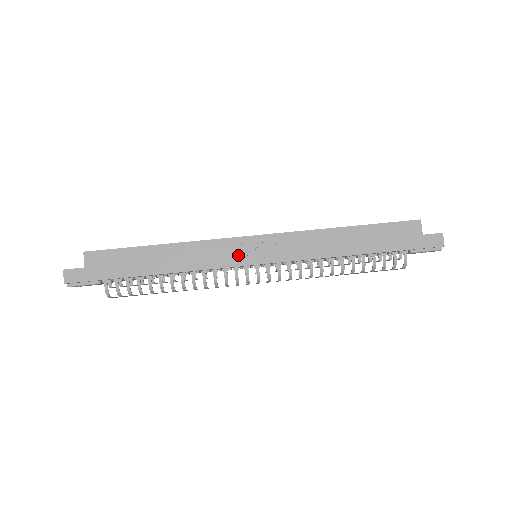
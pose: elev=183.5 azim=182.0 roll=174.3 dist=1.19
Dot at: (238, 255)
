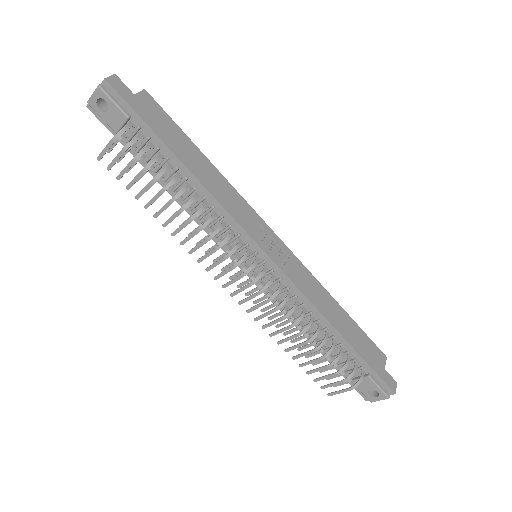
Dot at: (256, 232)
